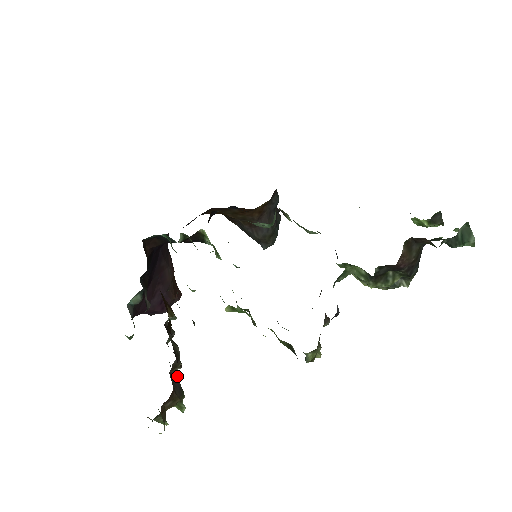
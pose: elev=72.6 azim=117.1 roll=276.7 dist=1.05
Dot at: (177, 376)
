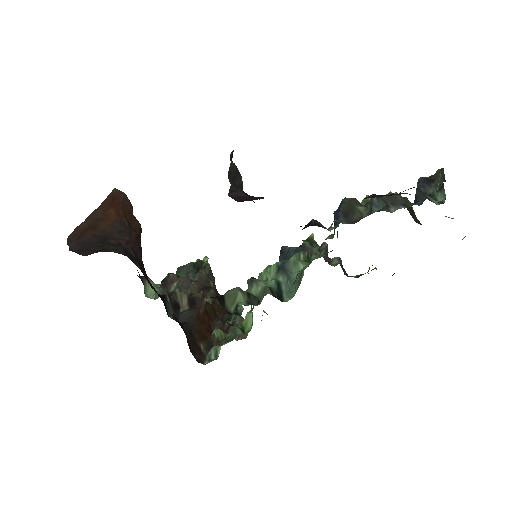
Dot at: occluded
